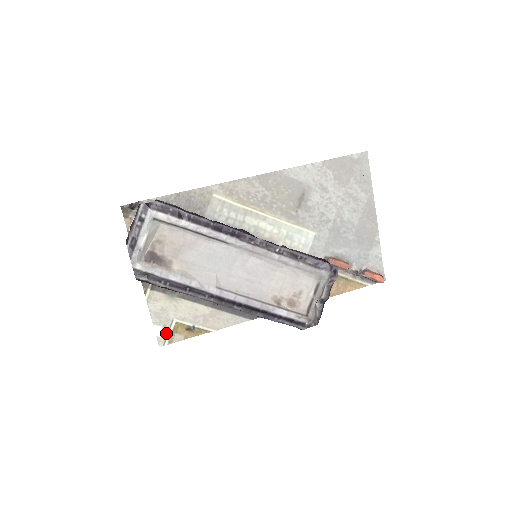
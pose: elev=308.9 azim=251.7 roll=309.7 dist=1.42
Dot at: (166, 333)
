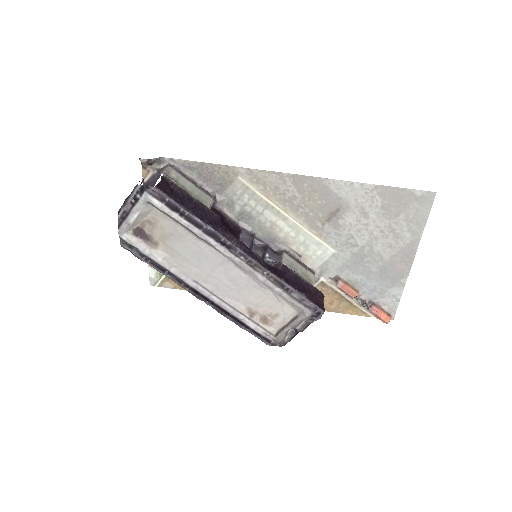
Dot at: (158, 277)
